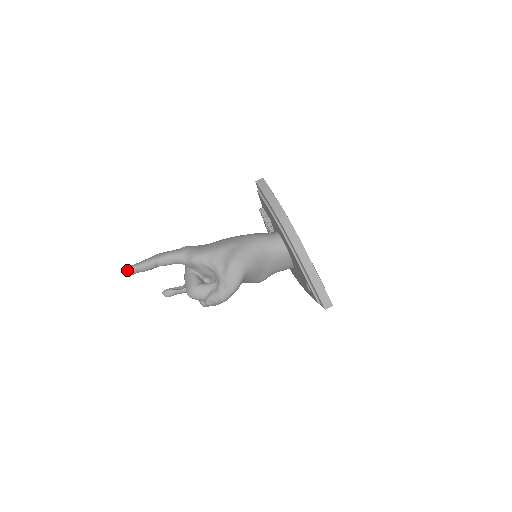
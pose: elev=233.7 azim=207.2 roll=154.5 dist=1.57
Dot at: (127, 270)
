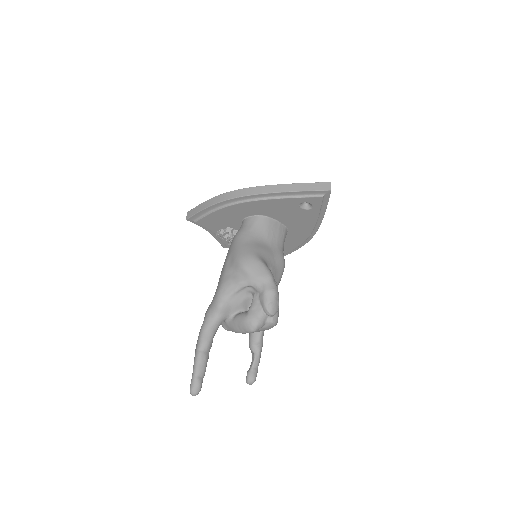
Dot at: (192, 387)
